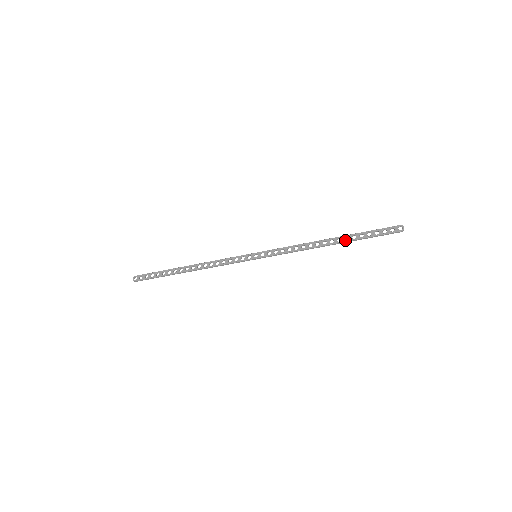
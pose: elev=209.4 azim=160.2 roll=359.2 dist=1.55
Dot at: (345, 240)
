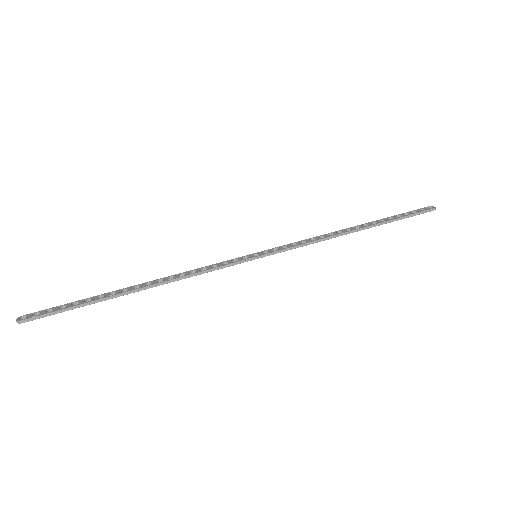
Dot at: (374, 223)
